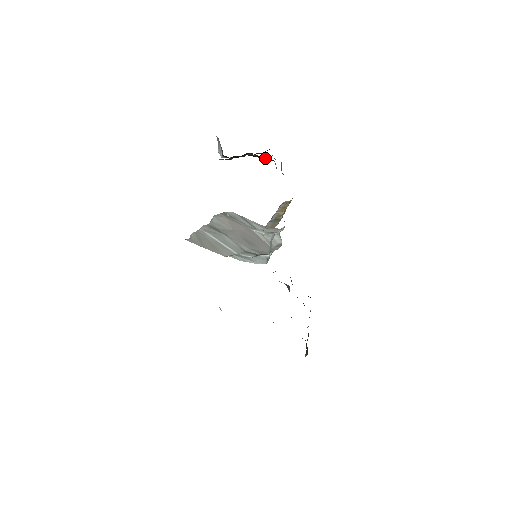
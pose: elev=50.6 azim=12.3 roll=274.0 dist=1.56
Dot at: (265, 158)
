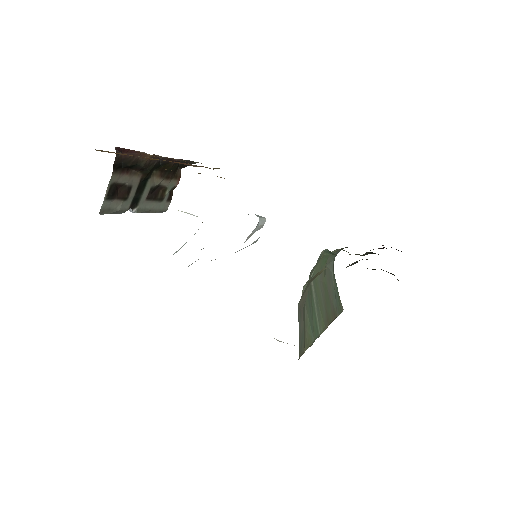
Dot at: (130, 158)
